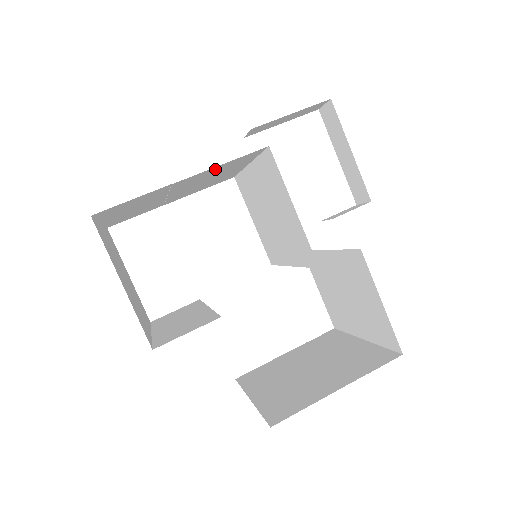
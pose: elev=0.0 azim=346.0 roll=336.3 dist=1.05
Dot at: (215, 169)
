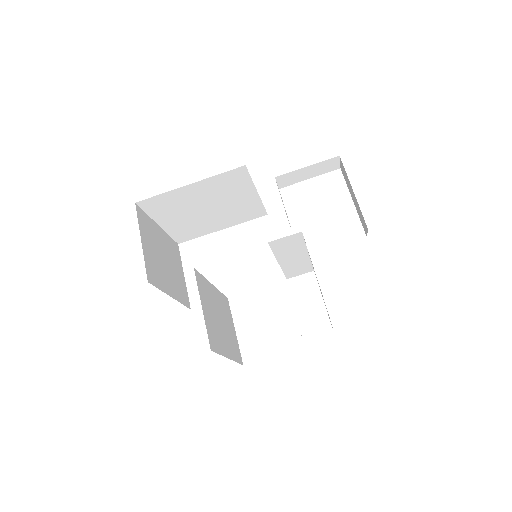
Dot at: (214, 182)
